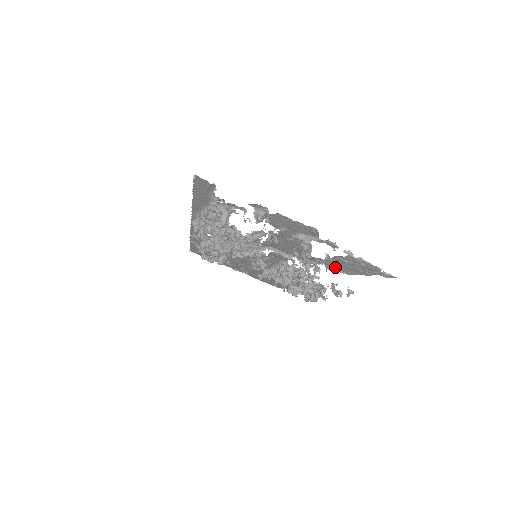
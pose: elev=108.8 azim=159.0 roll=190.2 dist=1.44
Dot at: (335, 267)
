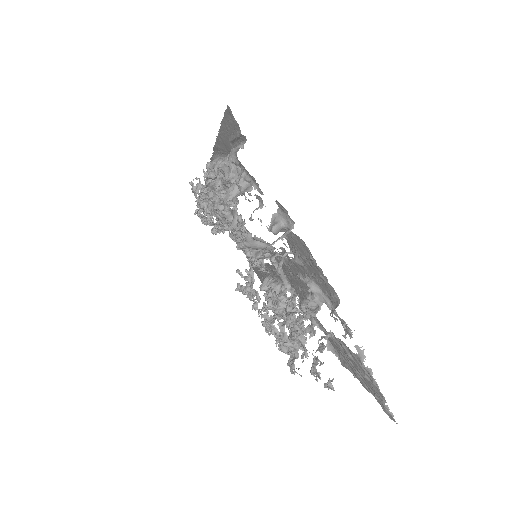
Dot at: (334, 345)
